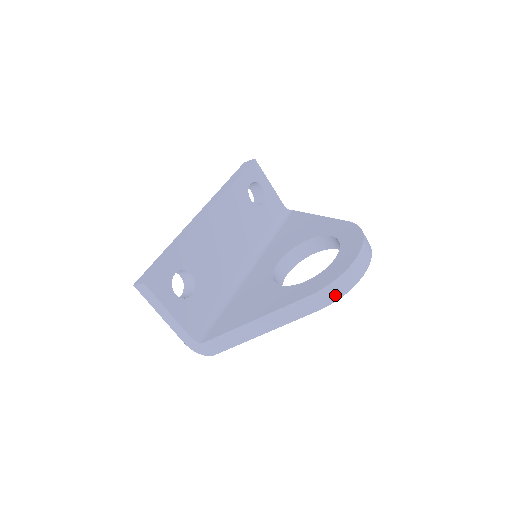
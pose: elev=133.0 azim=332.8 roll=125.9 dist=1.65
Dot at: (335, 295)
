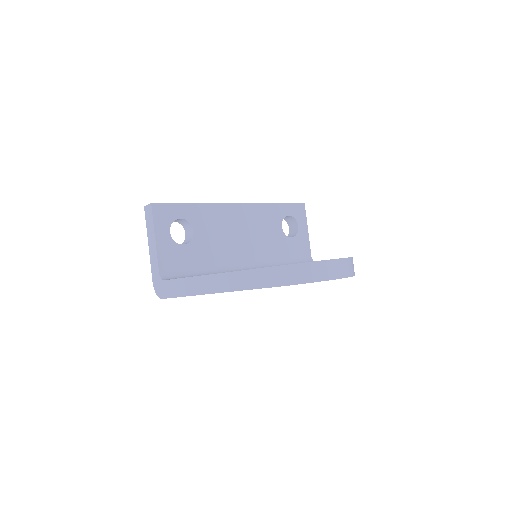
Dot at: (292, 279)
